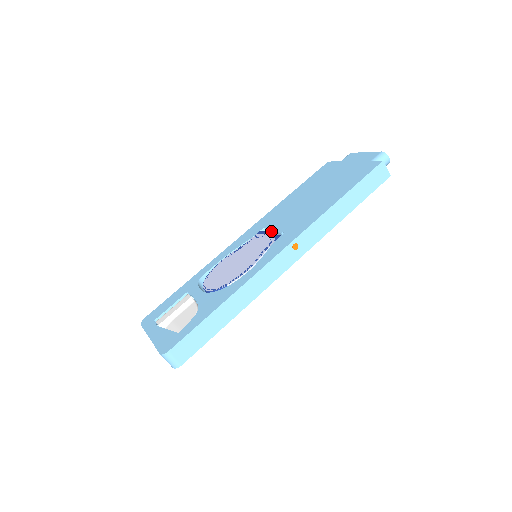
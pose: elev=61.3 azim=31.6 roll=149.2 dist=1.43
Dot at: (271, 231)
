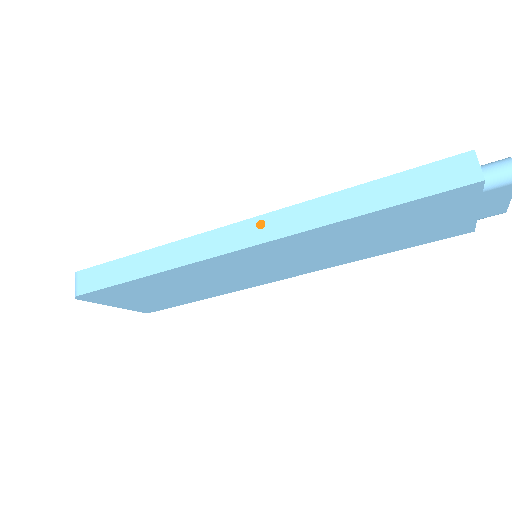
Dot at: occluded
